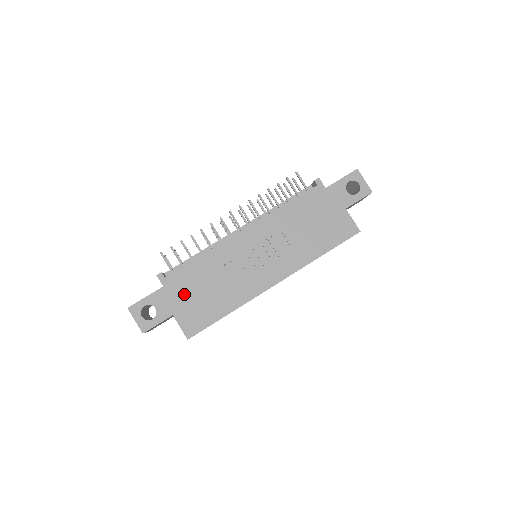
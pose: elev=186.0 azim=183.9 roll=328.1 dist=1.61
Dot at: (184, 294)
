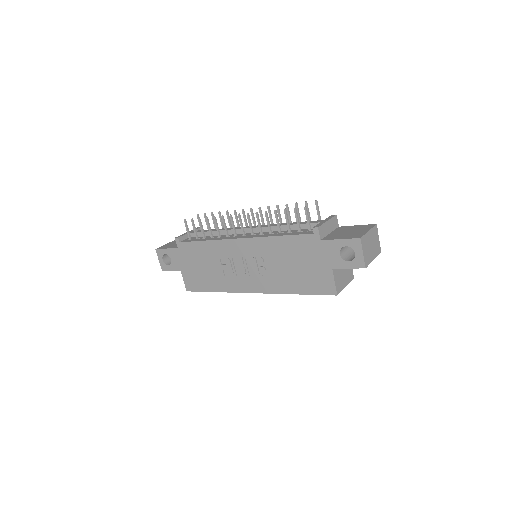
Dot at: (189, 261)
